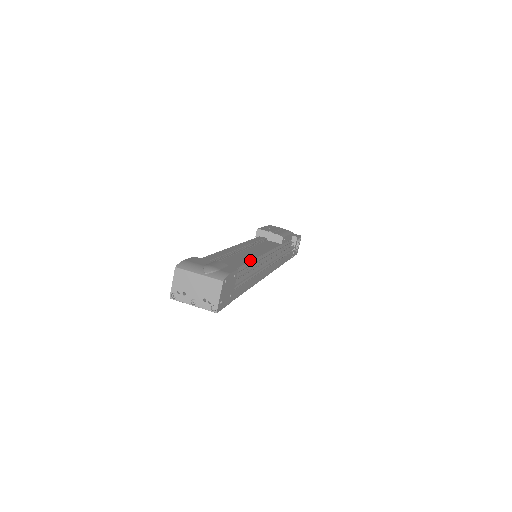
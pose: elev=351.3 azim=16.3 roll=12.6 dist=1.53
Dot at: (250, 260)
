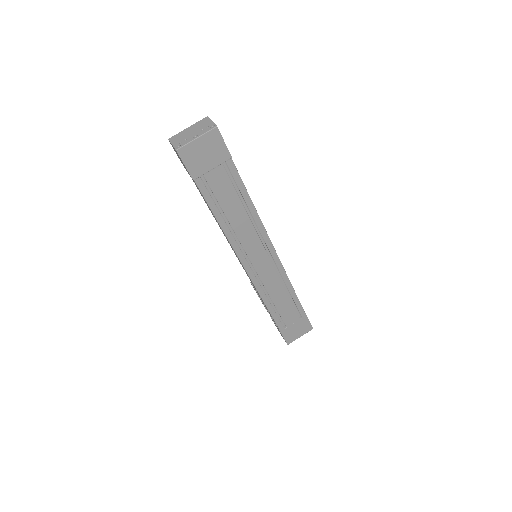
Dot at: occluded
